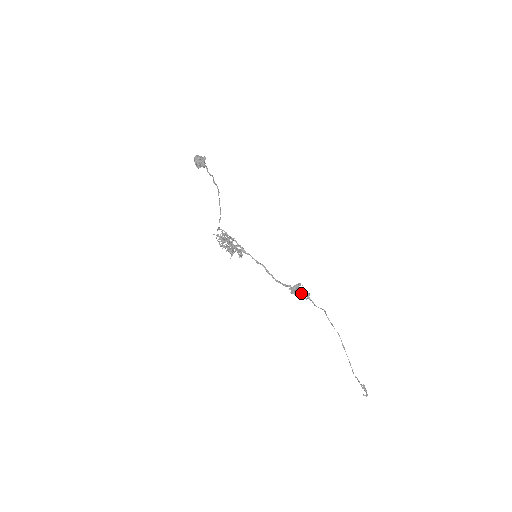
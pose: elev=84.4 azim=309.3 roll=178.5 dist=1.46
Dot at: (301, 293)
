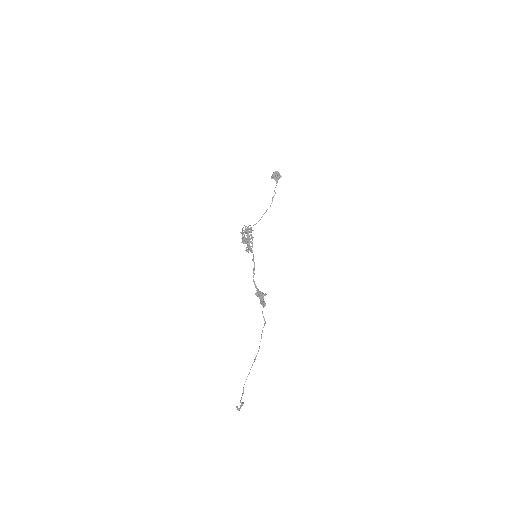
Dot at: (261, 298)
